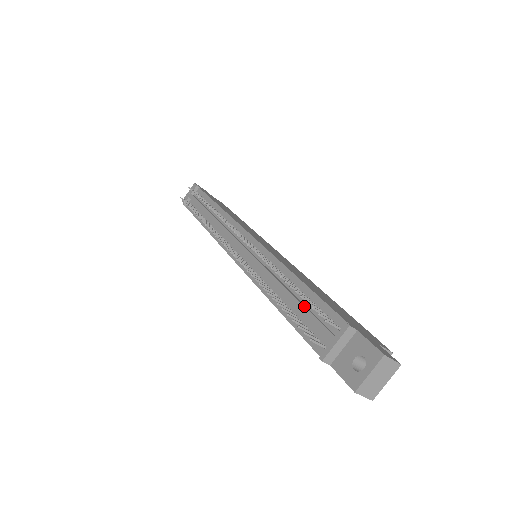
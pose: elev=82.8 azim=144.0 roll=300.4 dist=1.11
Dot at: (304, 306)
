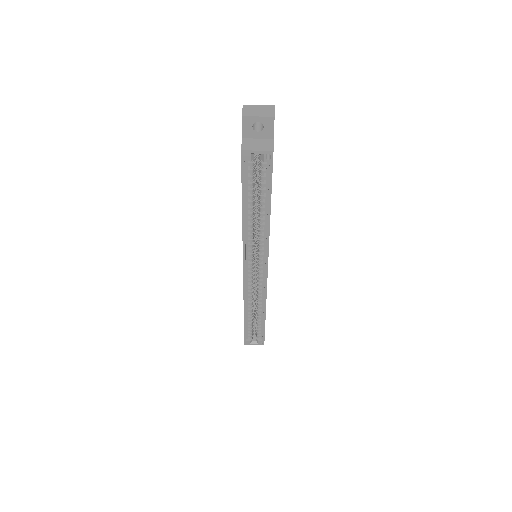
Dot at: occluded
